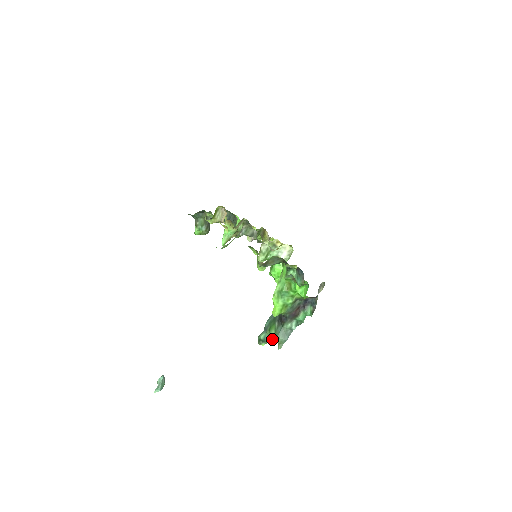
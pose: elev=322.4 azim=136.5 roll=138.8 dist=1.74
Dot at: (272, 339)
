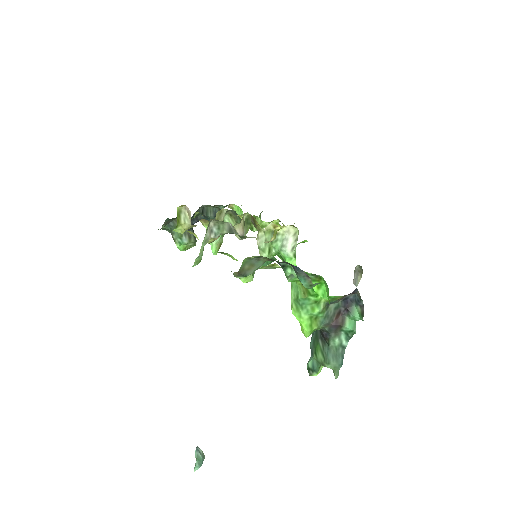
Dot at: (324, 365)
